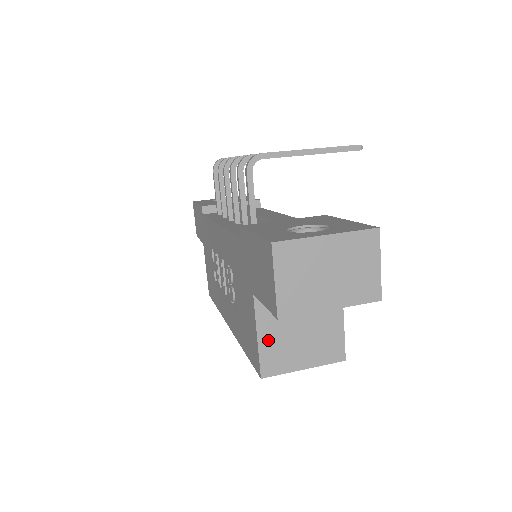
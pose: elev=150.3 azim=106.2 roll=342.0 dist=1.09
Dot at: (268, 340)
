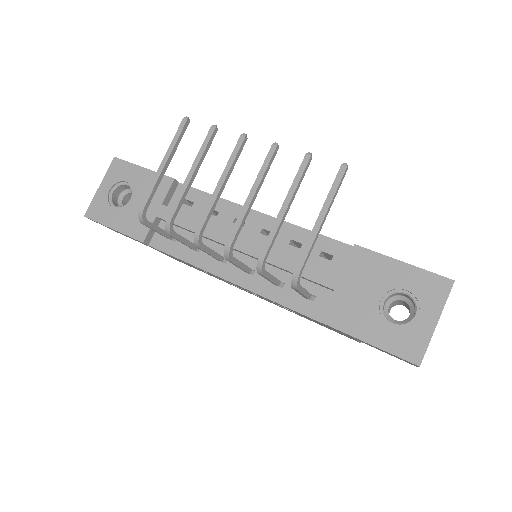
Dot at: occluded
